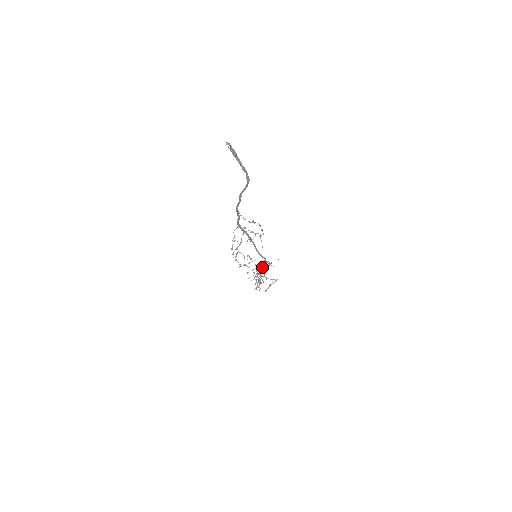
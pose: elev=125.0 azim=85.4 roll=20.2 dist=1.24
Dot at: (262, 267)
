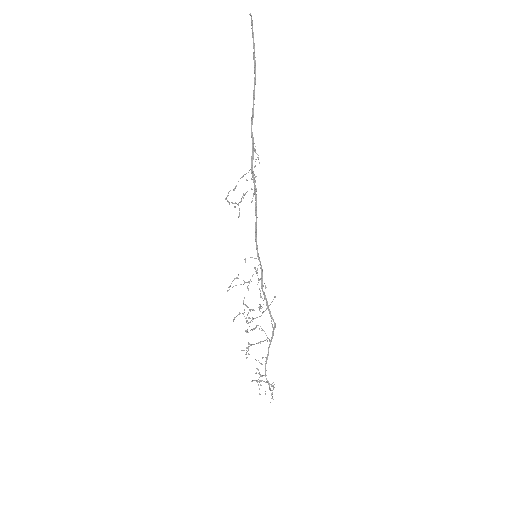
Dot at: (270, 344)
